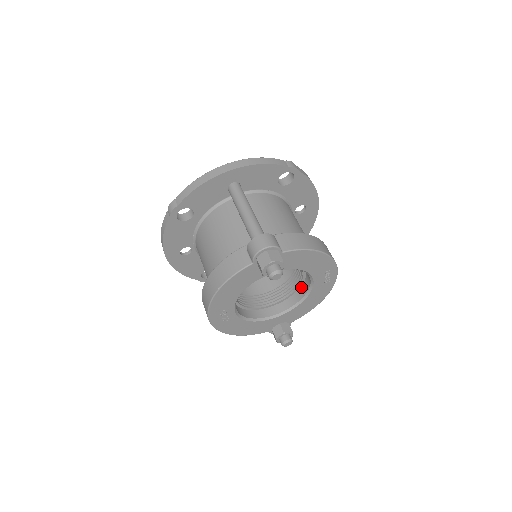
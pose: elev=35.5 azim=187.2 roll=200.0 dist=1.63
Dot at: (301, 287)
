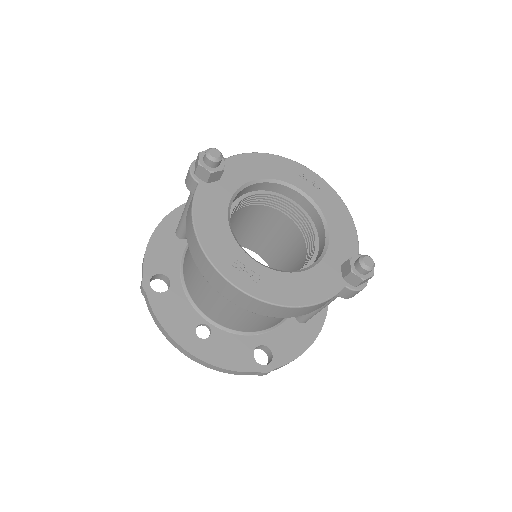
Dot at: (313, 221)
